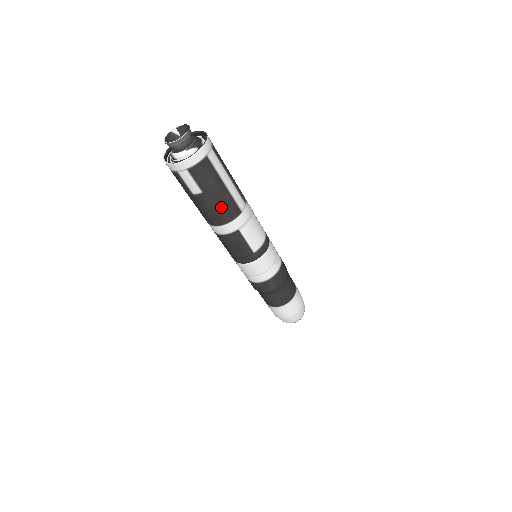
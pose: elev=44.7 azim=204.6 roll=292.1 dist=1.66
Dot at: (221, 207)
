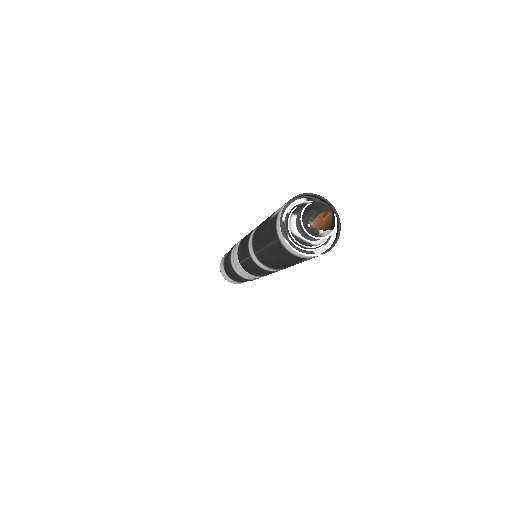
Dot at: occluded
